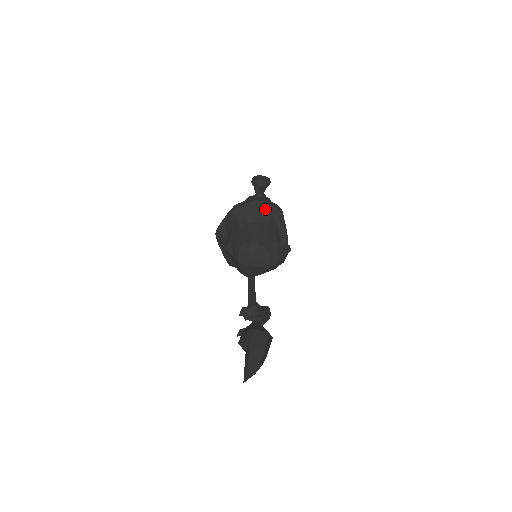
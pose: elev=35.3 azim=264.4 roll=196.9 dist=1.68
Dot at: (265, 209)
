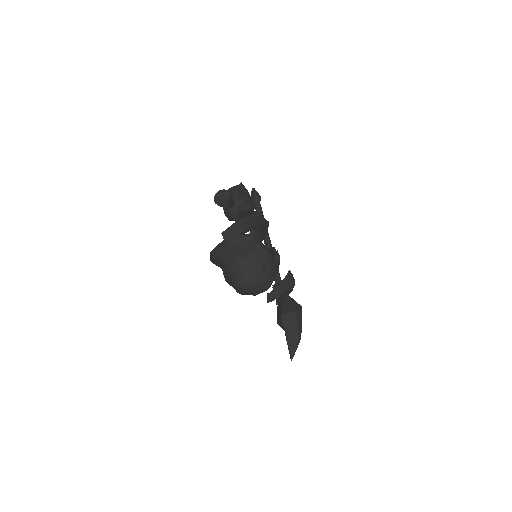
Dot at: (237, 248)
